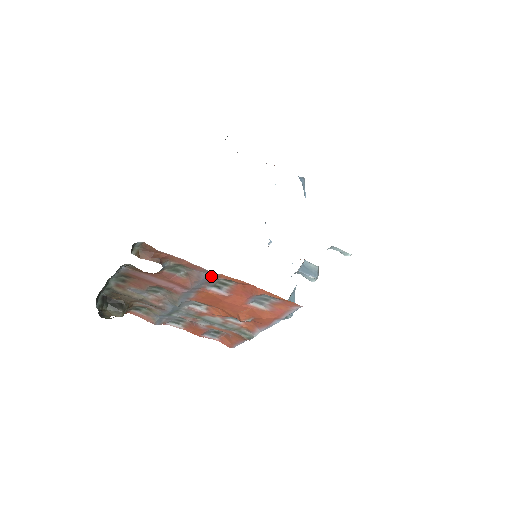
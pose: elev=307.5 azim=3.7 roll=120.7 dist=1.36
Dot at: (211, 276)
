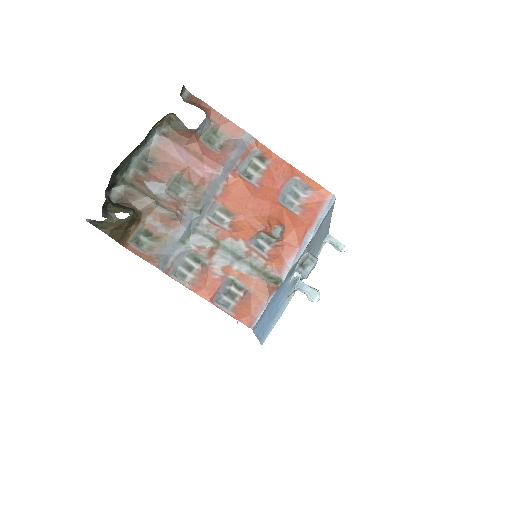
Dot at: (247, 145)
